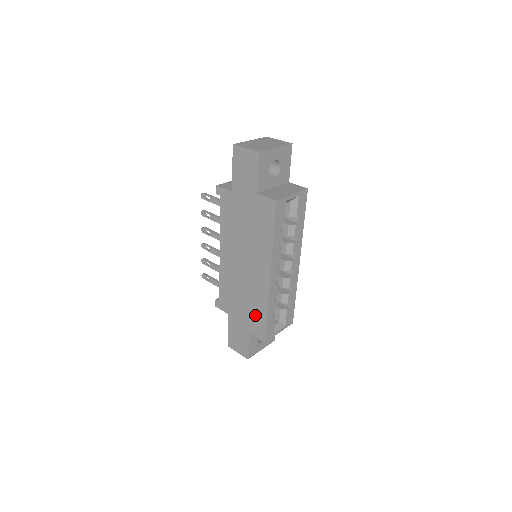
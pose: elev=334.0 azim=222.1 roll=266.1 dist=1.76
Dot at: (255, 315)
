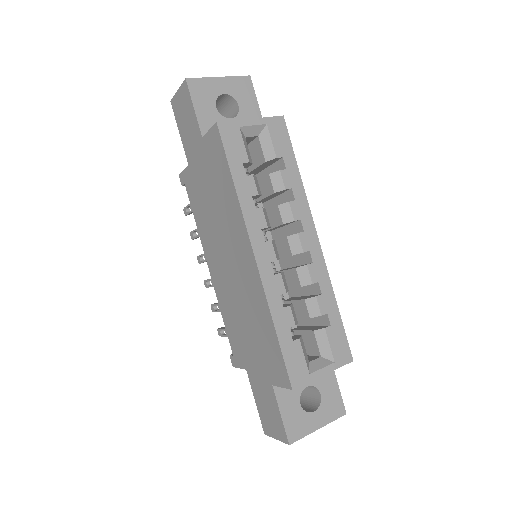
Dot at: (265, 343)
